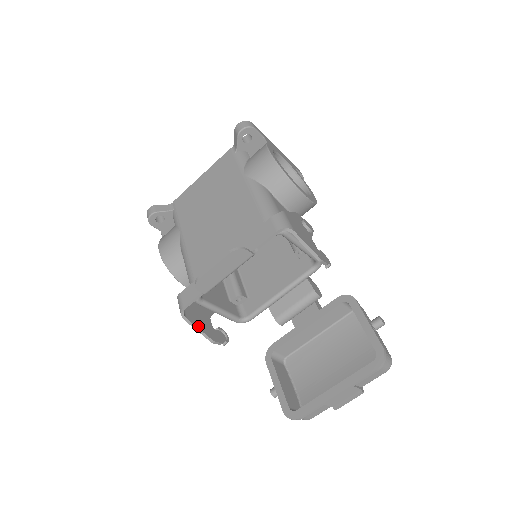
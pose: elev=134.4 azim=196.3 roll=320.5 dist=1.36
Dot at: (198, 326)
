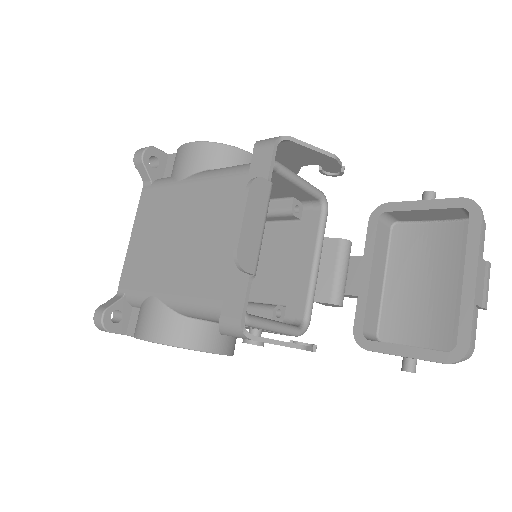
Dot at: (273, 339)
